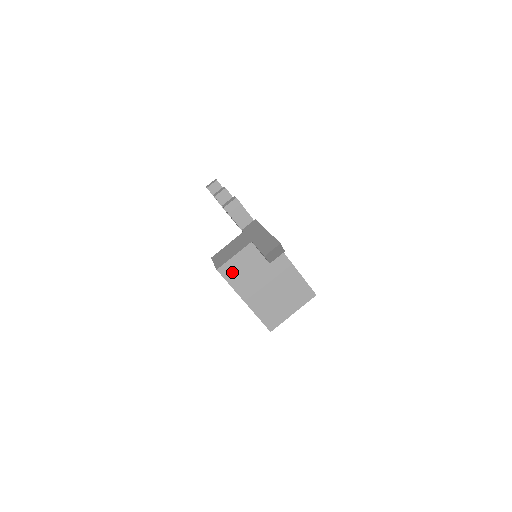
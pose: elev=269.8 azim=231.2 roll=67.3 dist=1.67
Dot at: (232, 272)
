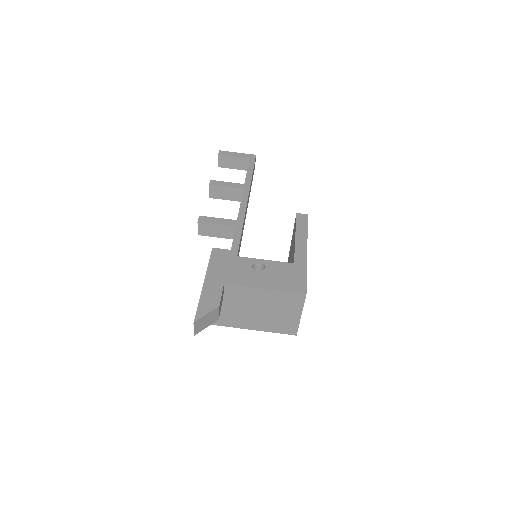
Dot at: occluded
